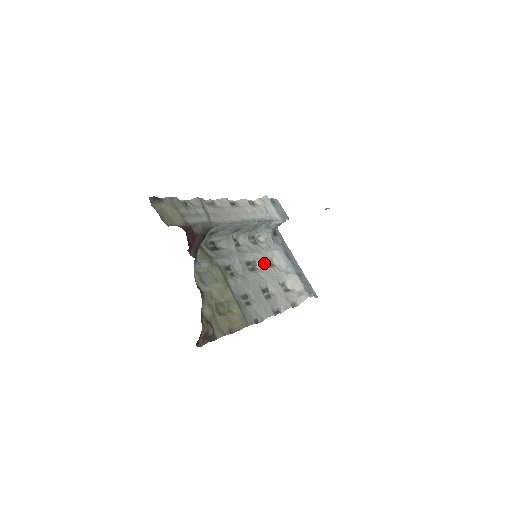
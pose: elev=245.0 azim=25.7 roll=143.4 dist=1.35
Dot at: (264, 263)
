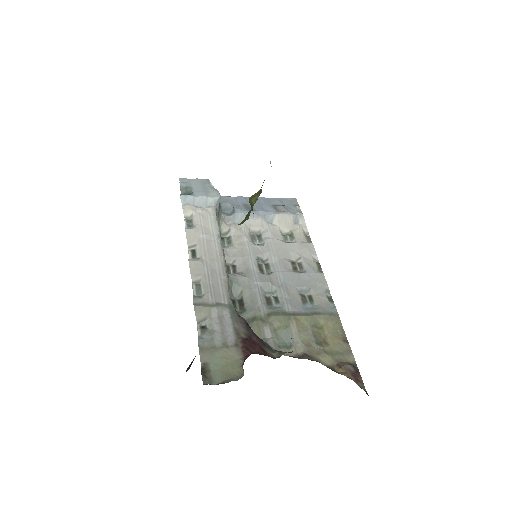
Dot at: (260, 247)
